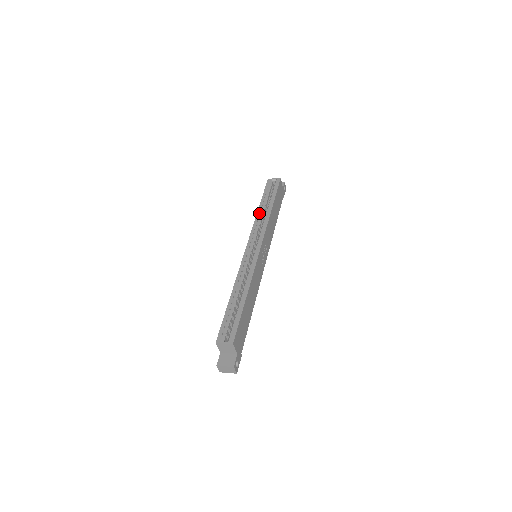
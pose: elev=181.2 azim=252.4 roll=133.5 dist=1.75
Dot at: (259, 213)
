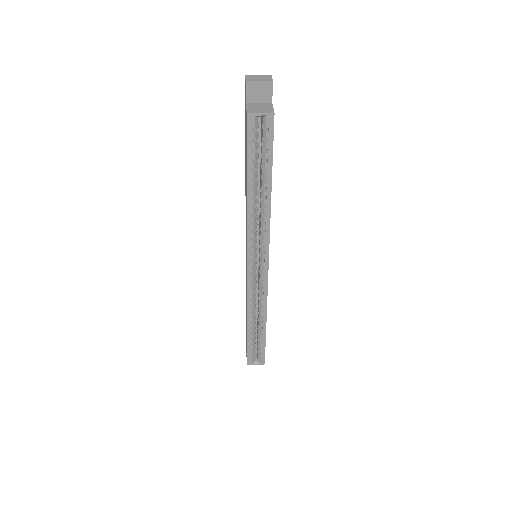
Dot at: (251, 209)
